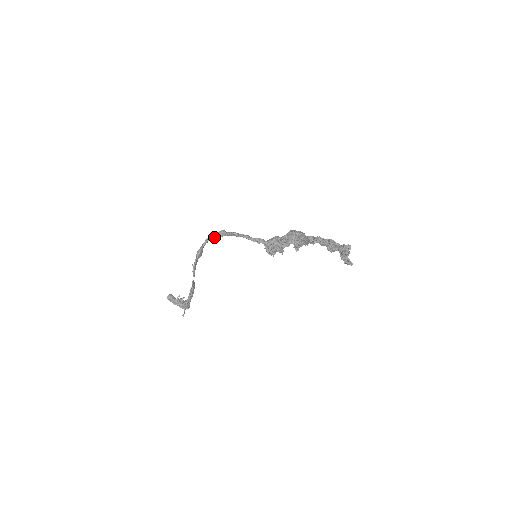
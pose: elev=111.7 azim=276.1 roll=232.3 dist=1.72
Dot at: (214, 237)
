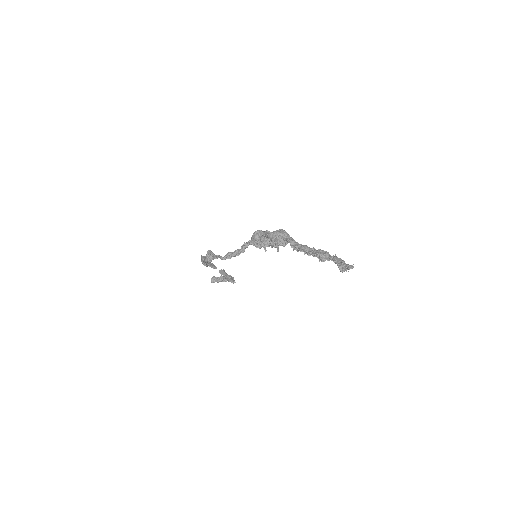
Dot at: occluded
